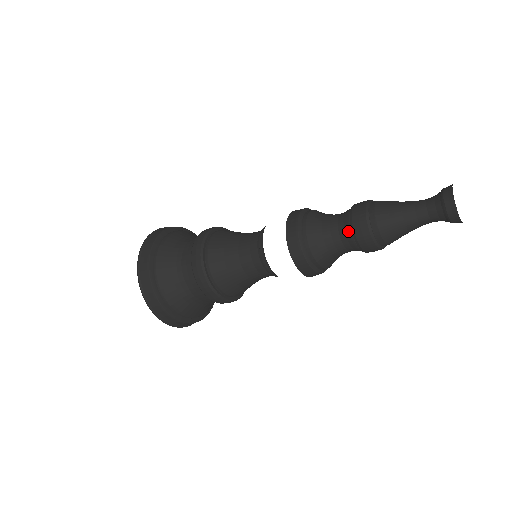
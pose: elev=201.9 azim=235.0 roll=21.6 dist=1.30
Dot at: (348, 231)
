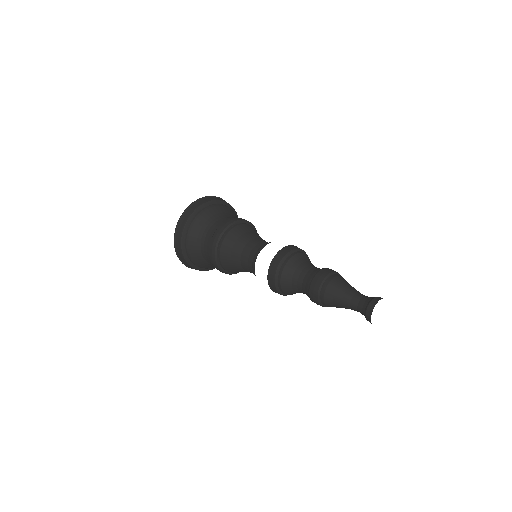
Dot at: (308, 295)
